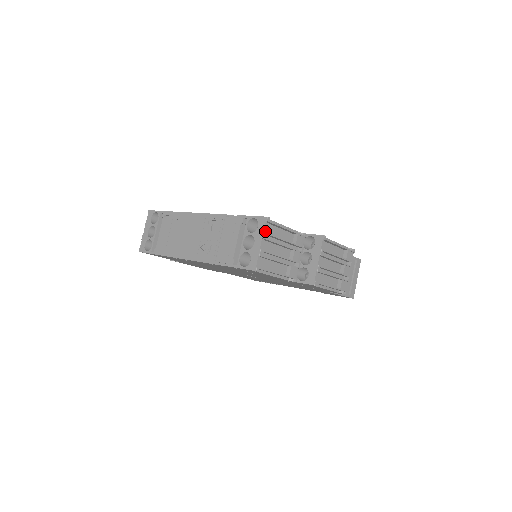
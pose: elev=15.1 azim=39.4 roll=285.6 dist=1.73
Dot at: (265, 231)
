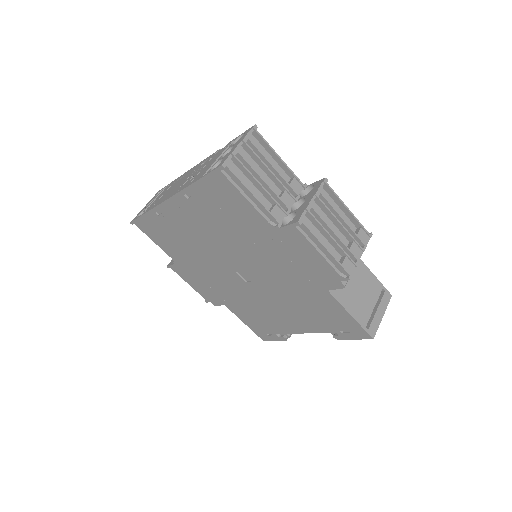
Dot at: (250, 144)
